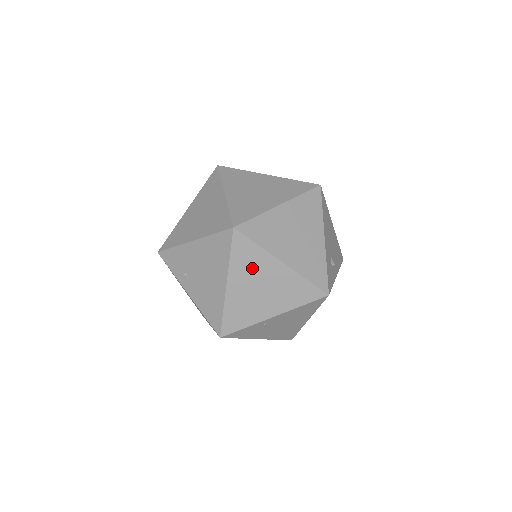
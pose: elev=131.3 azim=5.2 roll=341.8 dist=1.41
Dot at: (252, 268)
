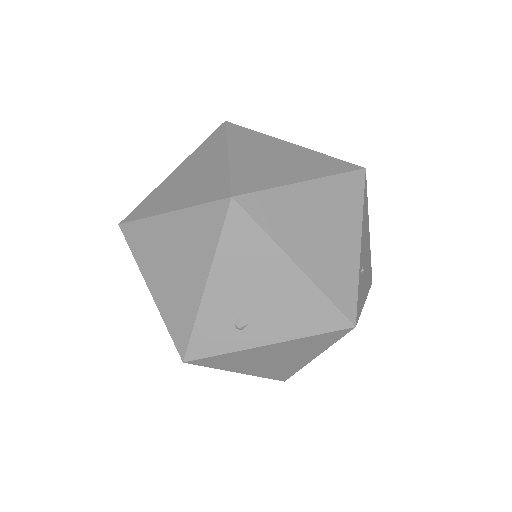
Dot at: occluded
